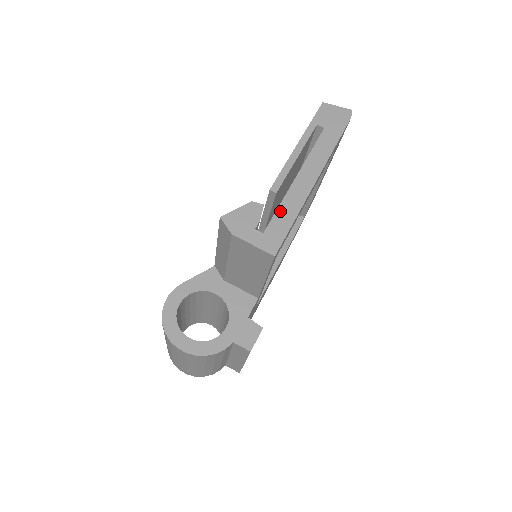
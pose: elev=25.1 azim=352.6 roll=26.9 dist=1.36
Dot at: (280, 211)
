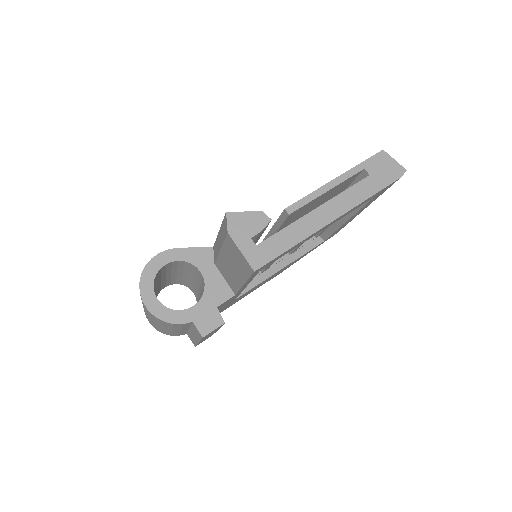
Dot at: (283, 233)
